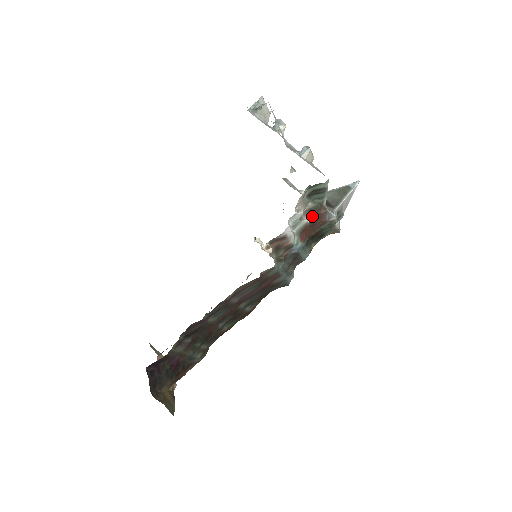
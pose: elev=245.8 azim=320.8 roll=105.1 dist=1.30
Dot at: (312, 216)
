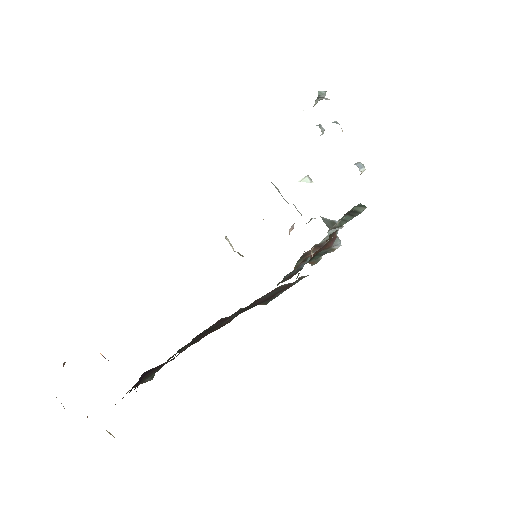
Dot at: occluded
